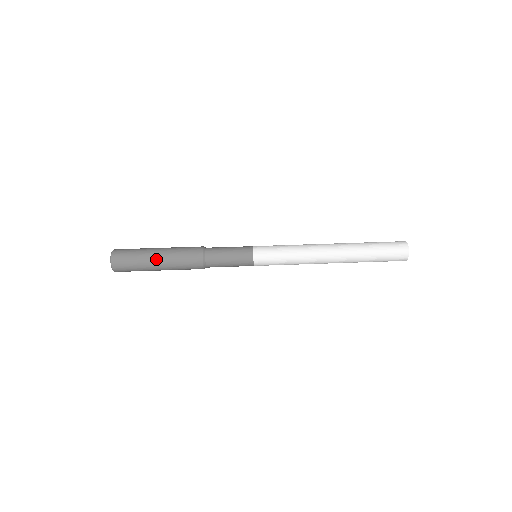
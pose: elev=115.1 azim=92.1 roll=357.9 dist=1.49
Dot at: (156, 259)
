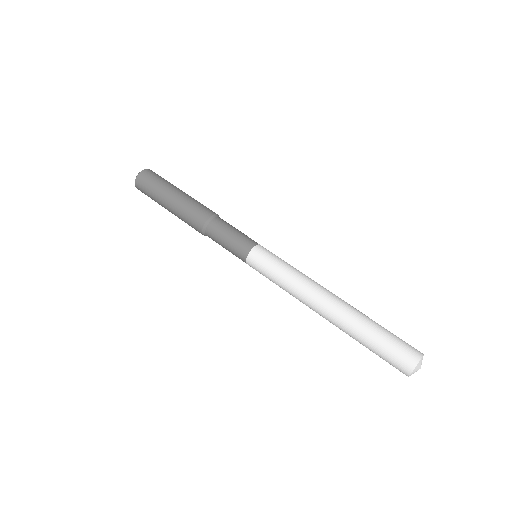
Dot at: (166, 206)
